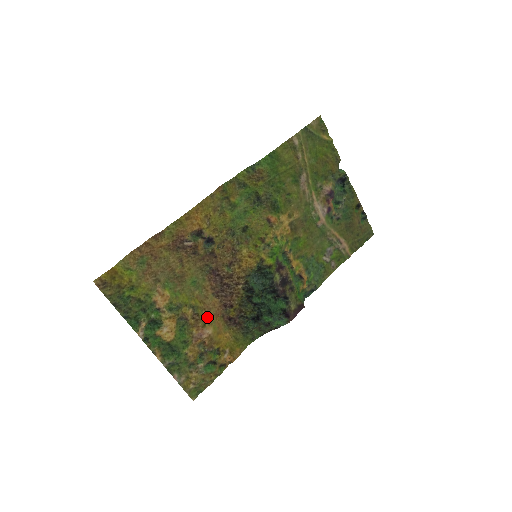
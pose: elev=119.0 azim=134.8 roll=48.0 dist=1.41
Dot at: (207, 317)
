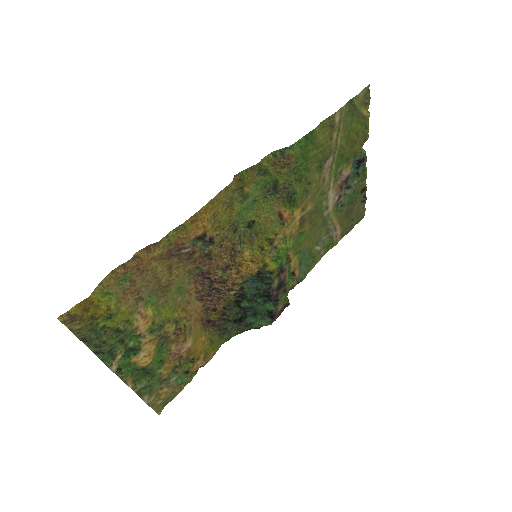
Dot at: (188, 327)
